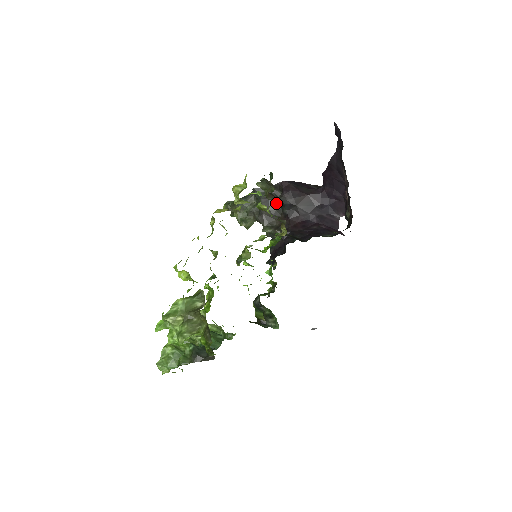
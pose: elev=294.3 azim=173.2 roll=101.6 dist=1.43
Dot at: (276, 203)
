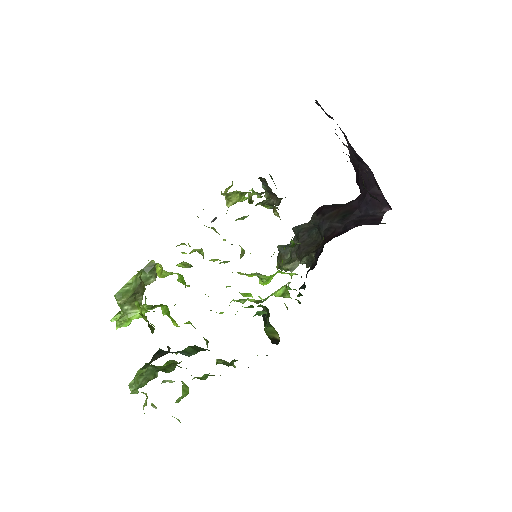
Dot at: (315, 232)
